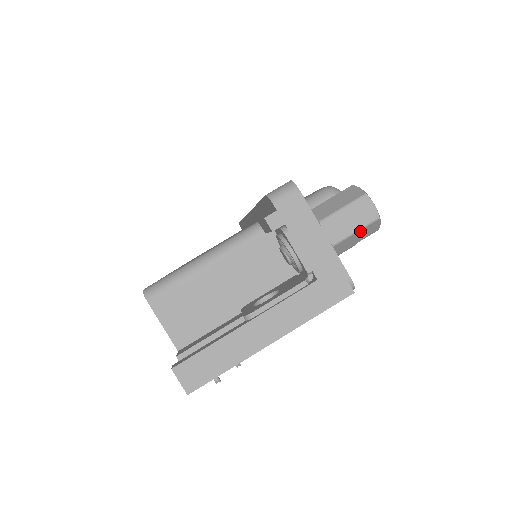
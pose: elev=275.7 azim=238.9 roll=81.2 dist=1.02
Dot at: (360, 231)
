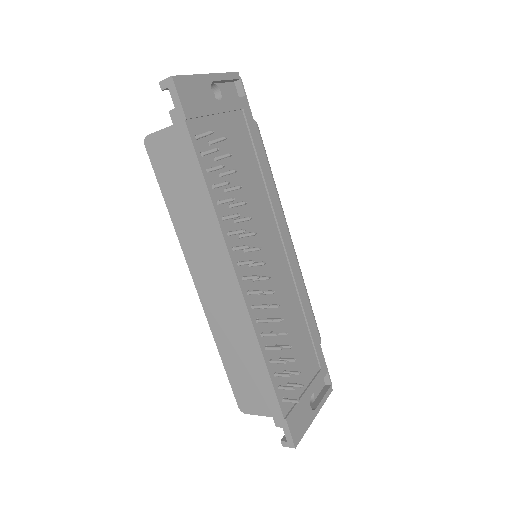
Dot at: occluded
